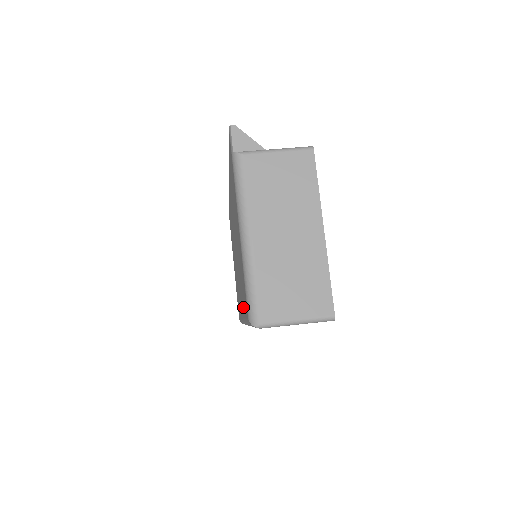
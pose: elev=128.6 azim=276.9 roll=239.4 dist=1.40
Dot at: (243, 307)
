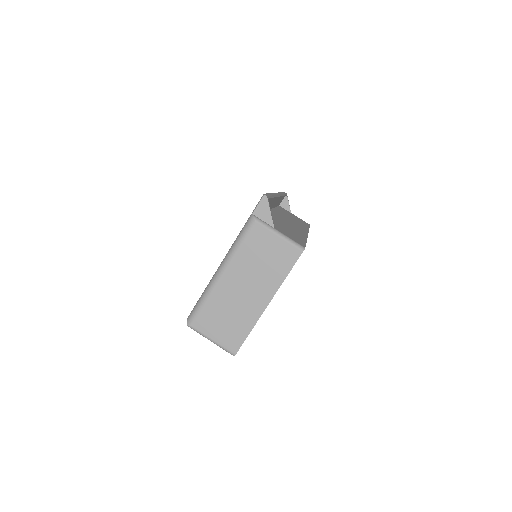
Dot at: occluded
